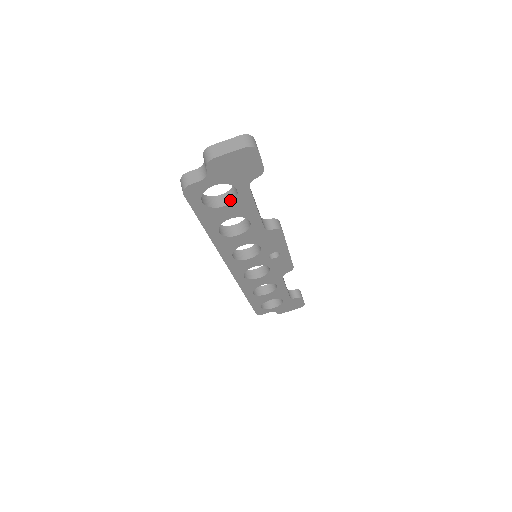
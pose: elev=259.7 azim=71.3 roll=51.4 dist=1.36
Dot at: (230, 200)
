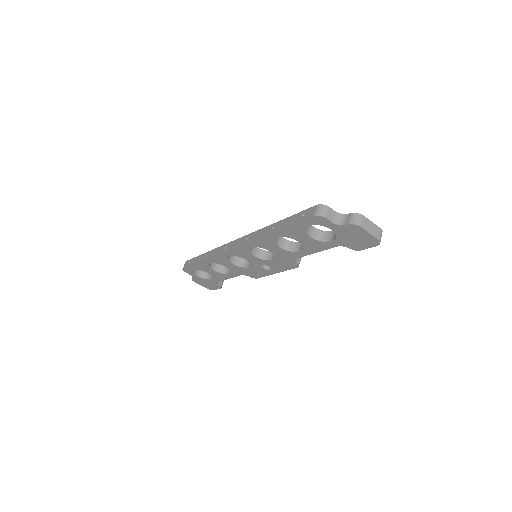
Dot at: (317, 237)
